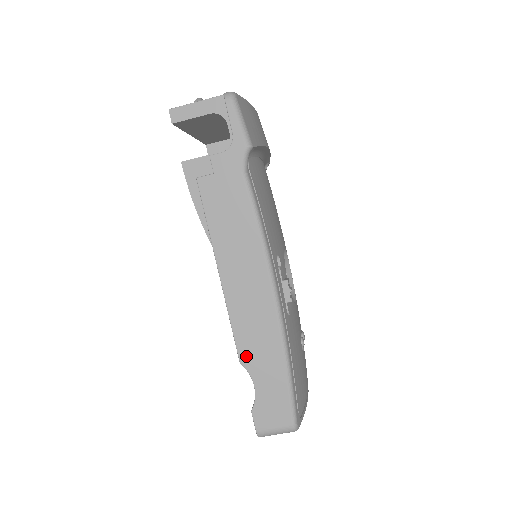
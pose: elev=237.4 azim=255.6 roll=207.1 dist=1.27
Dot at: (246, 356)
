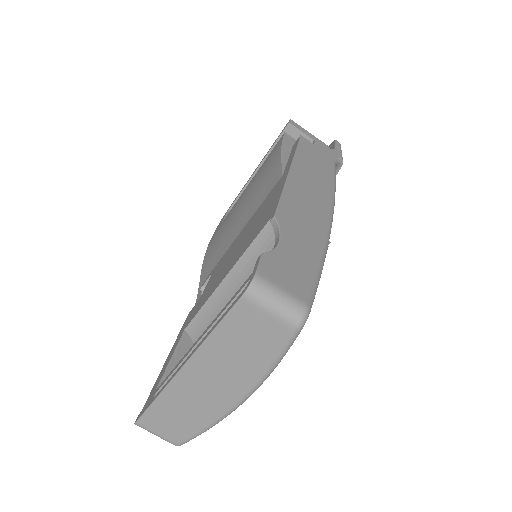
Dot at: (284, 218)
